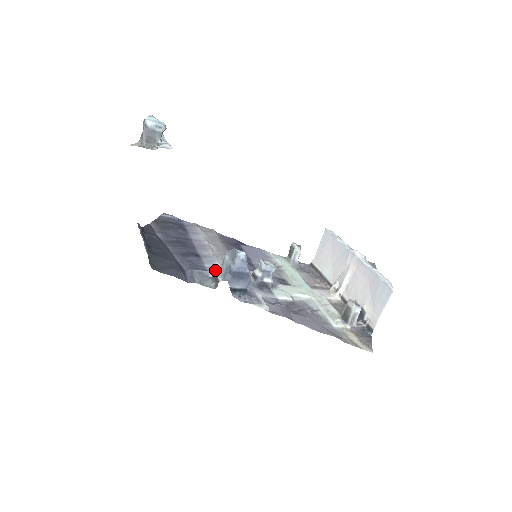
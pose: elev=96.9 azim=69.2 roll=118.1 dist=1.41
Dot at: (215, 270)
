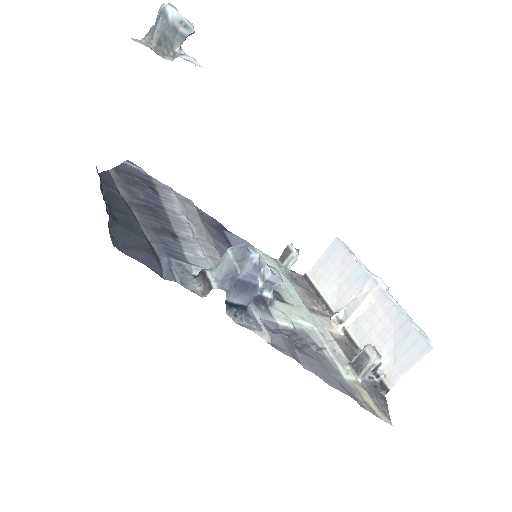
Dot at: (199, 264)
